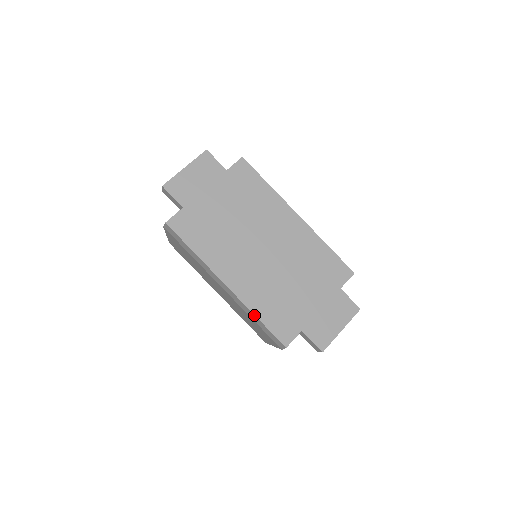
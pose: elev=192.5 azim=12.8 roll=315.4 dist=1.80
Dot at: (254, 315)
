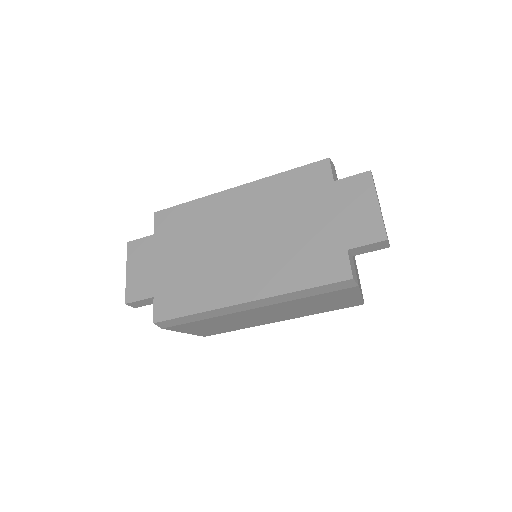
Dot at: (295, 292)
